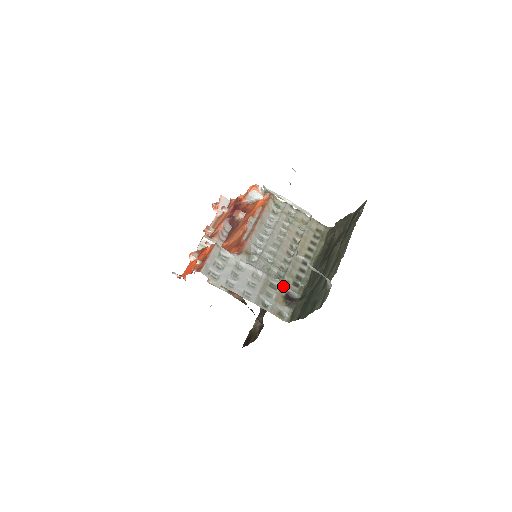
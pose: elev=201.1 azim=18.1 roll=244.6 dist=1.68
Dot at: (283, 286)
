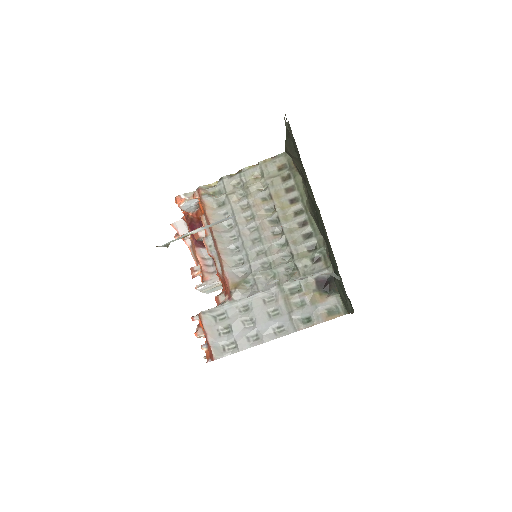
Dot at: occluded
